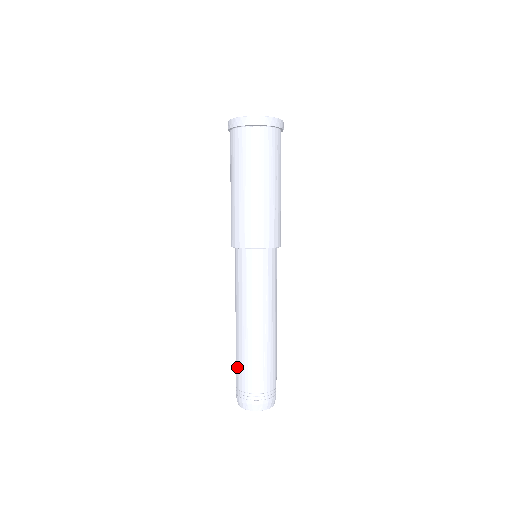
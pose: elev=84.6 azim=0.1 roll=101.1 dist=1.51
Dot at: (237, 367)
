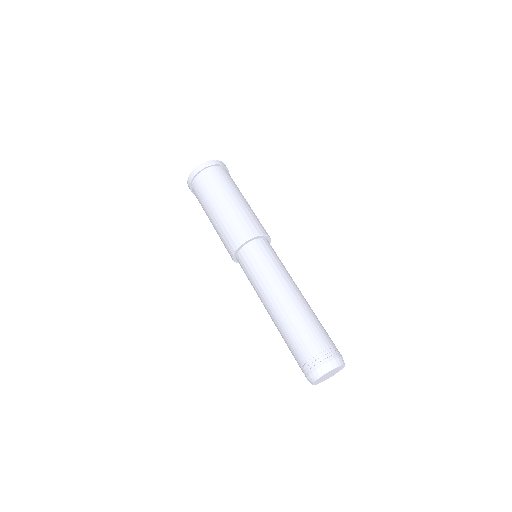
Dot at: (304, 335)
